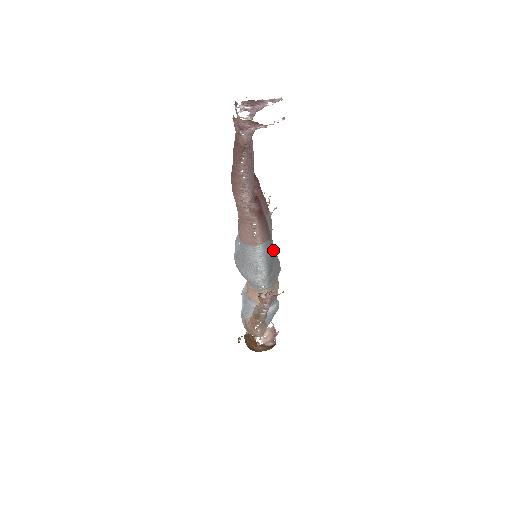
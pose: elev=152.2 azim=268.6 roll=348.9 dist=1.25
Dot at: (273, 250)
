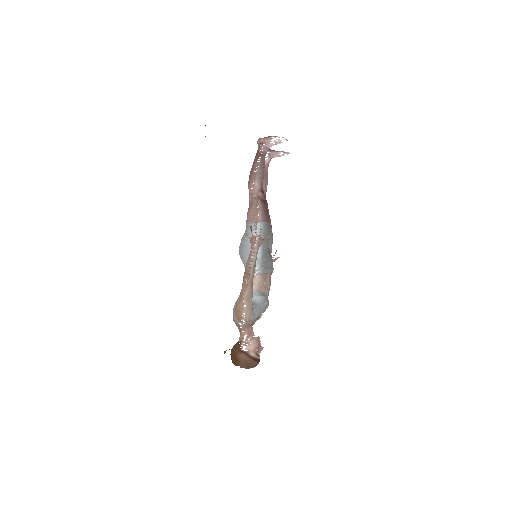
Dot at: (269, 235)
